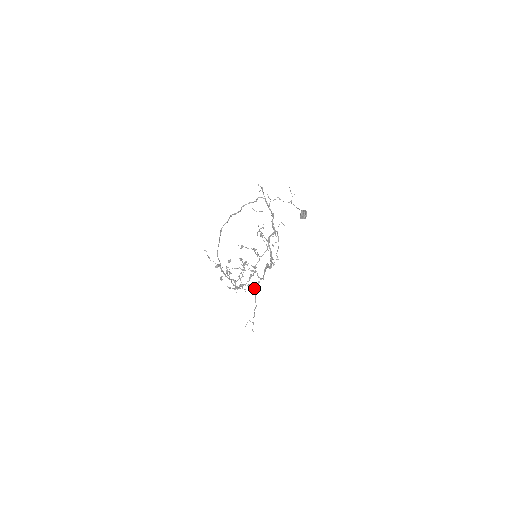
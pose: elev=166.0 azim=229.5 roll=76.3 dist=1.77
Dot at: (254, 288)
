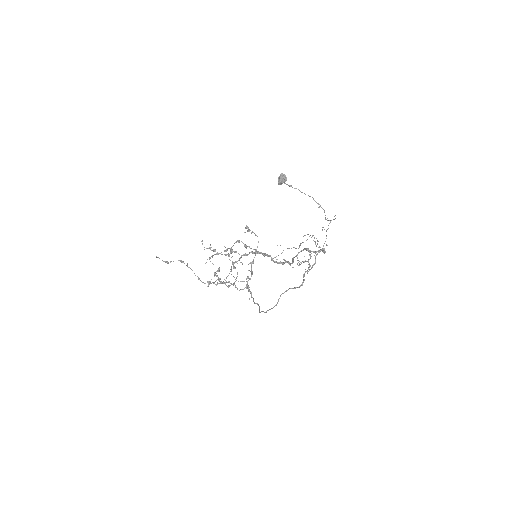
Dot at: occluded
